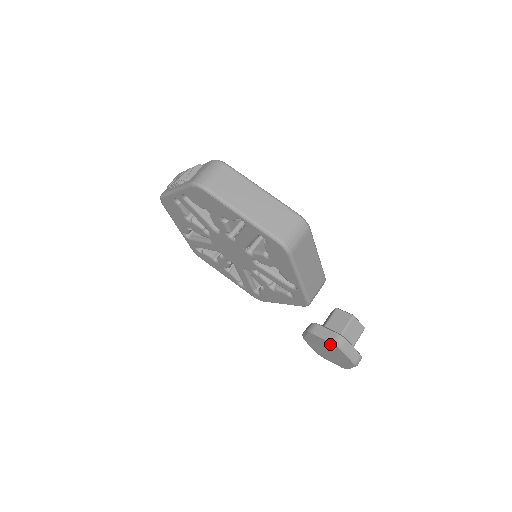
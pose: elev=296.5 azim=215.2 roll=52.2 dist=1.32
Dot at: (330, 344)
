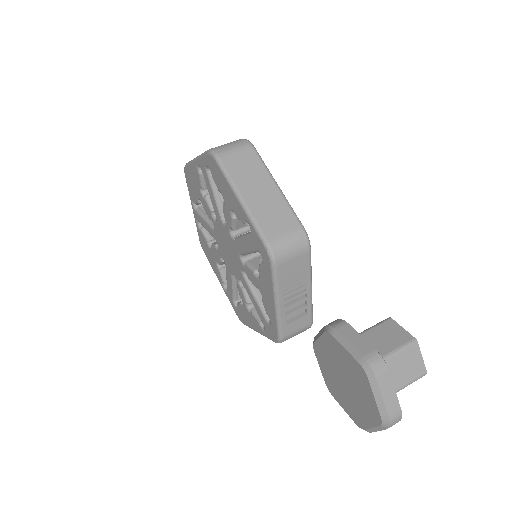
Dot at: (327, 341)
